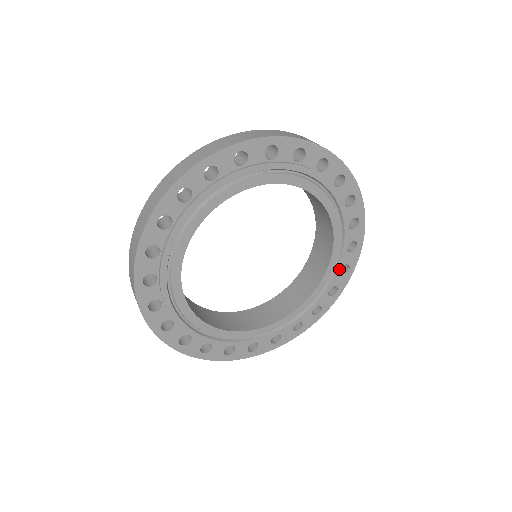
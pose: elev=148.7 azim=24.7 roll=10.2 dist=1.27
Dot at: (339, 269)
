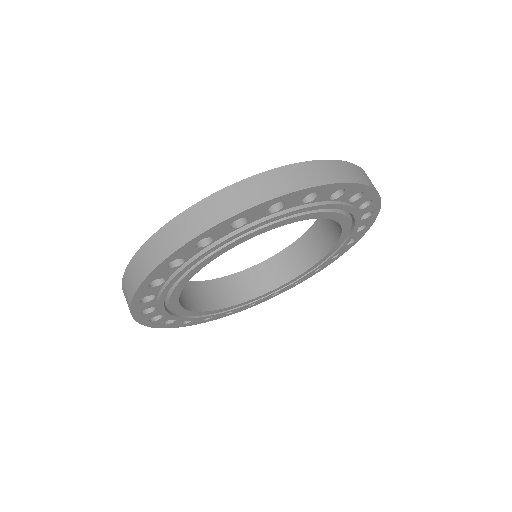
Dot at: (346, 207)
